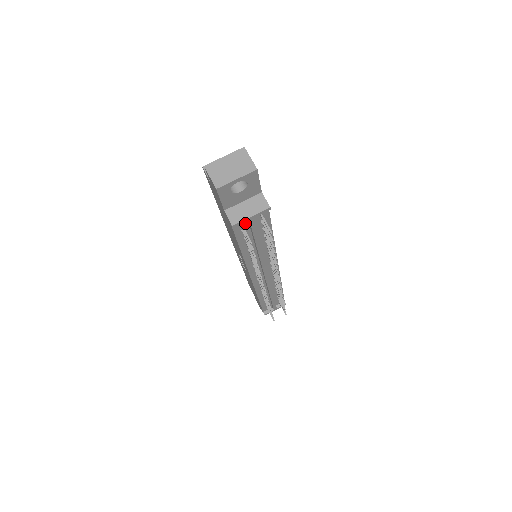
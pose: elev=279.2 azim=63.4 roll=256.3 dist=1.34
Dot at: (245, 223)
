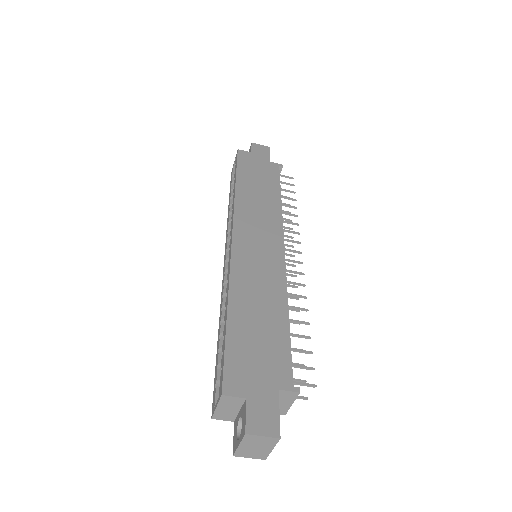
Dot at: occluded
